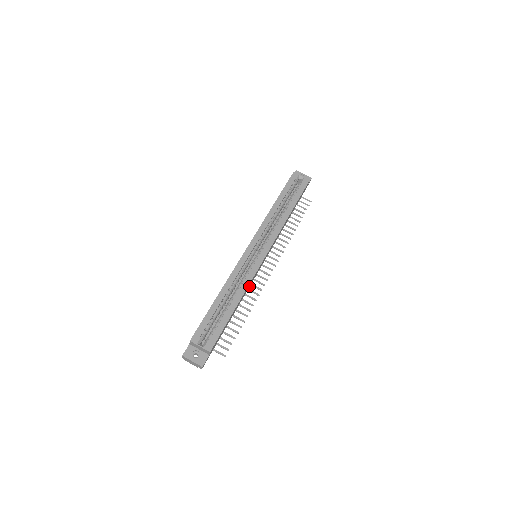
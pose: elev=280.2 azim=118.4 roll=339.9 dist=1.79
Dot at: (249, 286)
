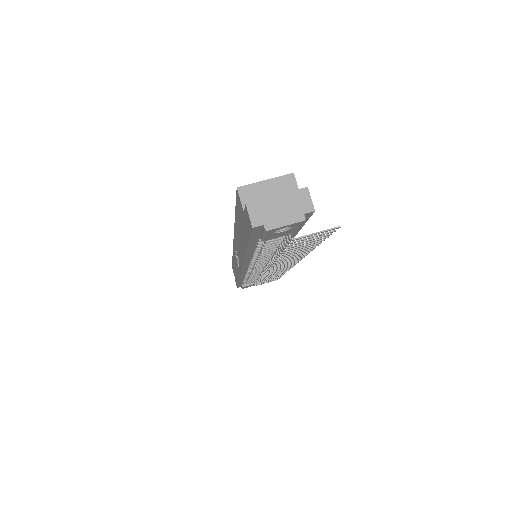
Dot at: occluded
